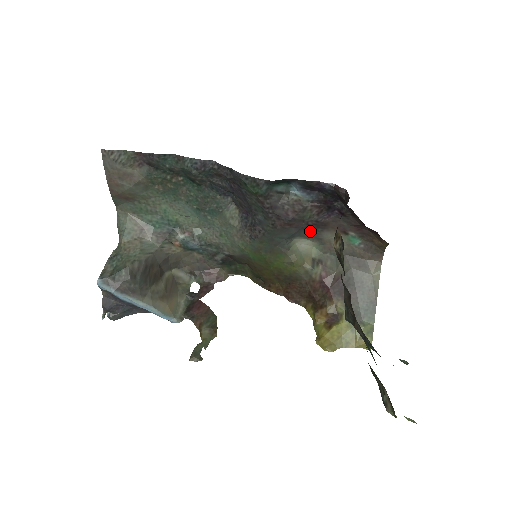
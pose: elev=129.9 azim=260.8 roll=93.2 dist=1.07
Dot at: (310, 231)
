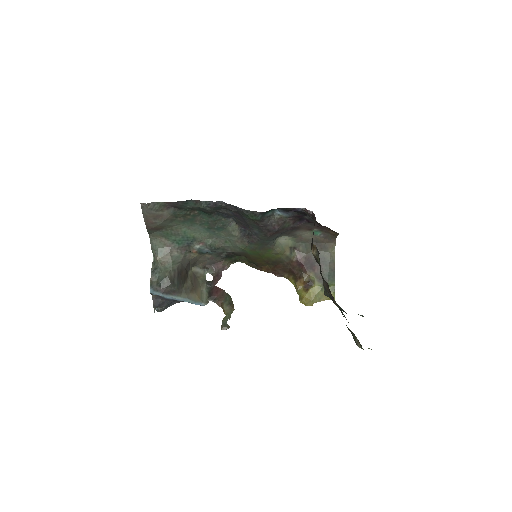
Dot at: (288, 232)
